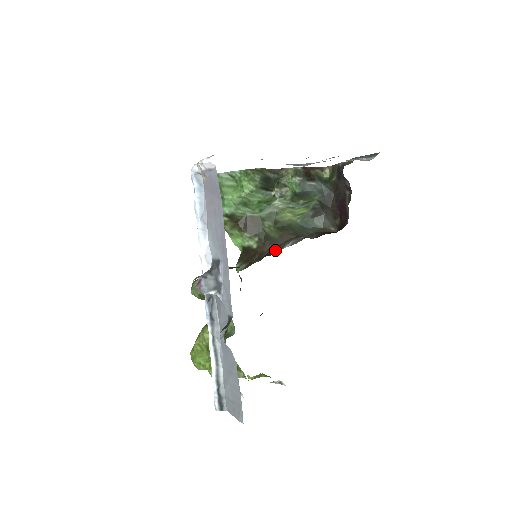
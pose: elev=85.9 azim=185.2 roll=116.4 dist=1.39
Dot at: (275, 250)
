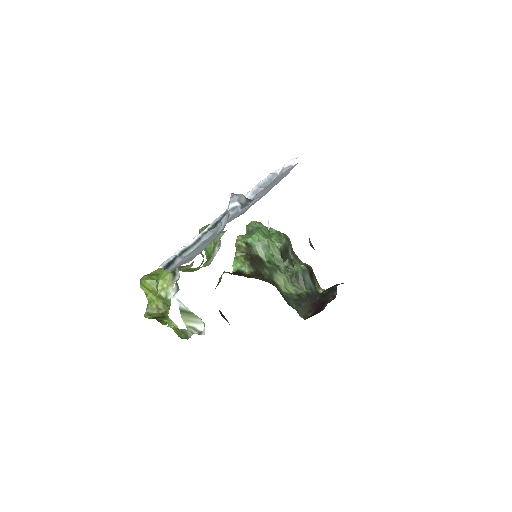
Dot at: occluded
